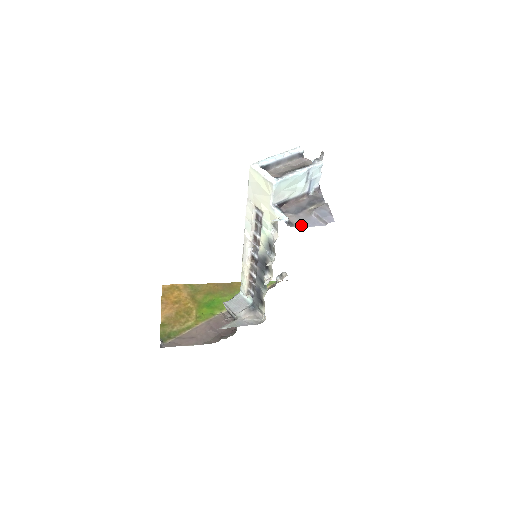
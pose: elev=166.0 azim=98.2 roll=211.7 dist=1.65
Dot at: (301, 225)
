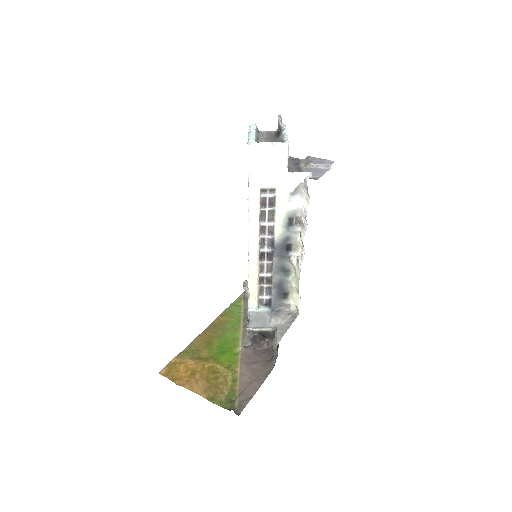
Dot at: (318, 176)
